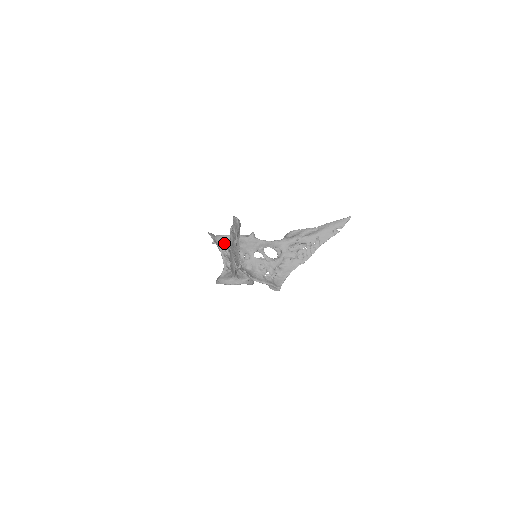
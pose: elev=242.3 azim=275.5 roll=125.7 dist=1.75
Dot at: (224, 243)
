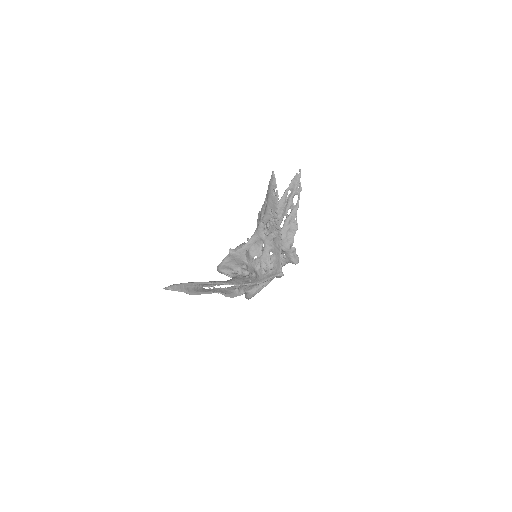
Dot at: (222, 272)
